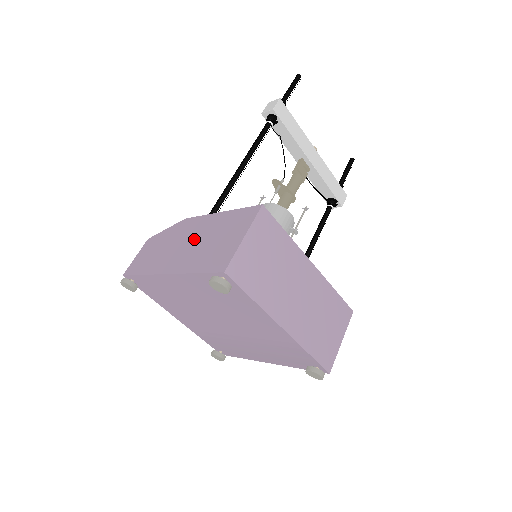
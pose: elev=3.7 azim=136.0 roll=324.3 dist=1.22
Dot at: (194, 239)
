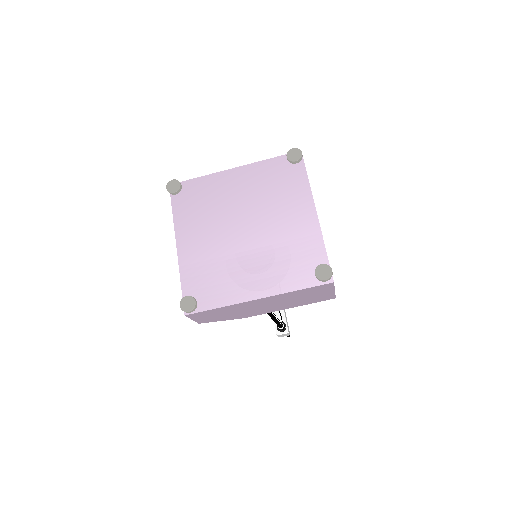
Dot at: occluded
